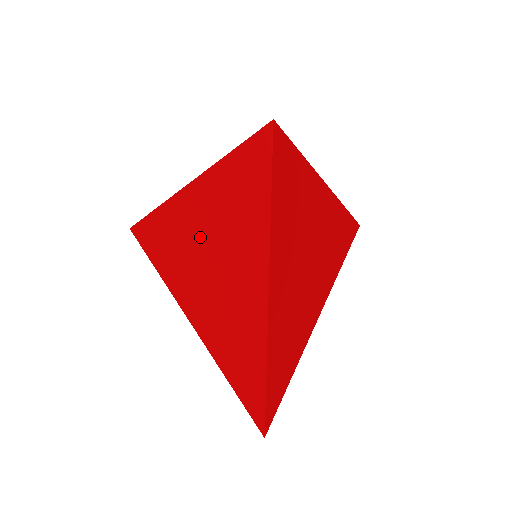
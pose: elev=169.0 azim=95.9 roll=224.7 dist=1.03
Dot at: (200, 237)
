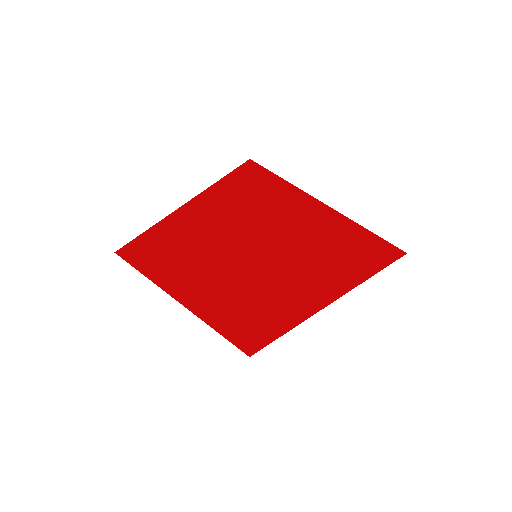
Dot at: (234, 205)
